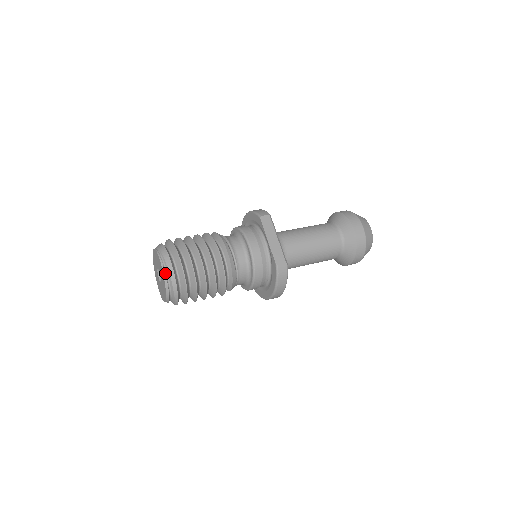
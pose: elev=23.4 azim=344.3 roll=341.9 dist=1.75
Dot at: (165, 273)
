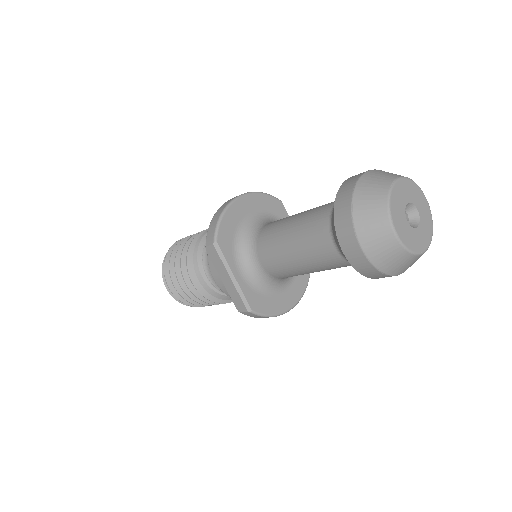
Dot at: occluded
